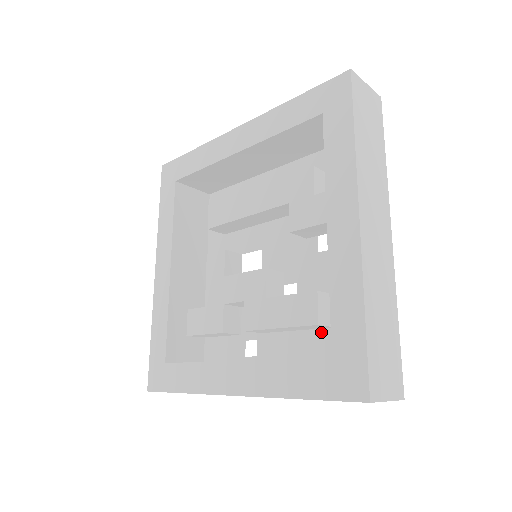
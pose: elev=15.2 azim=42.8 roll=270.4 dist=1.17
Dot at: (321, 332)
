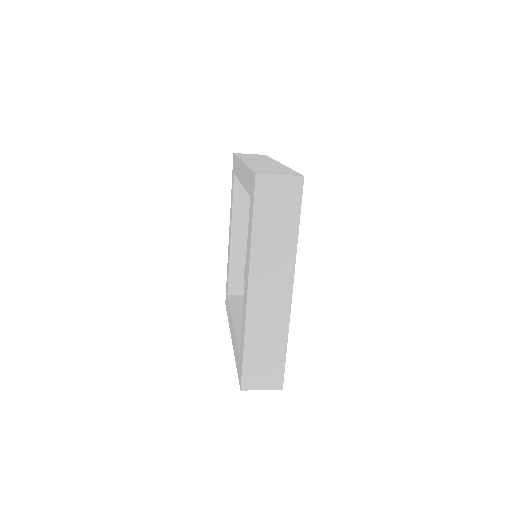
Dot at: occluded
